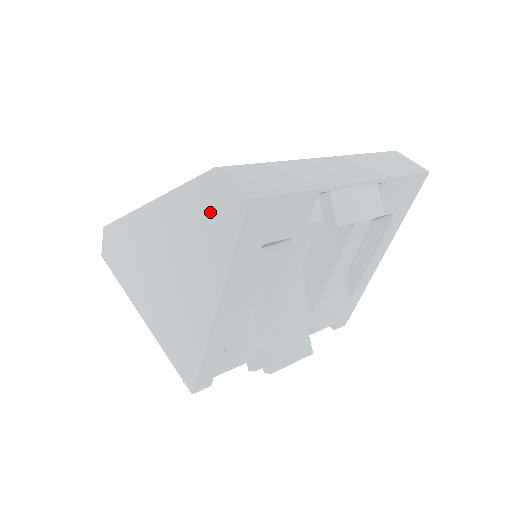
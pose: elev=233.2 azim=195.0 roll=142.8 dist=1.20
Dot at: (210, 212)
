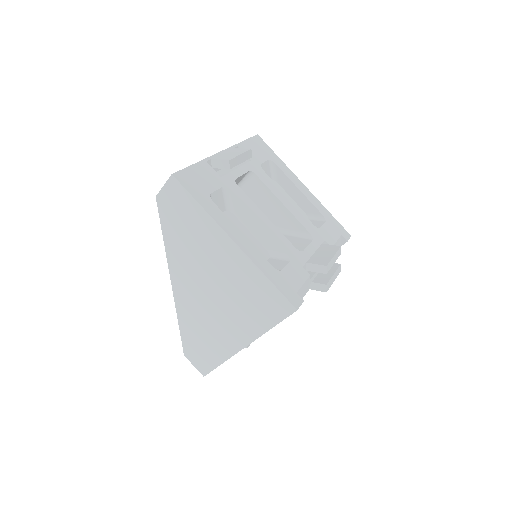
Dot at: (177, 214)
